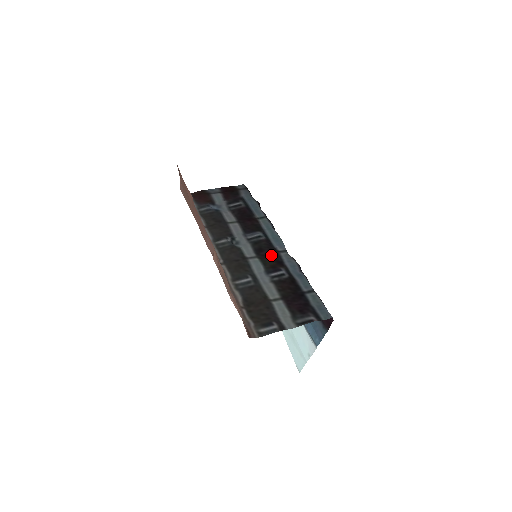
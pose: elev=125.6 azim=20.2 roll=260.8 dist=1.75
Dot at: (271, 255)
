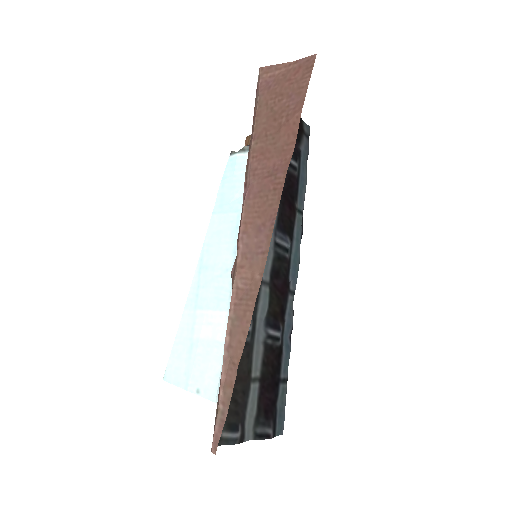
Dot at: (282, 293)
